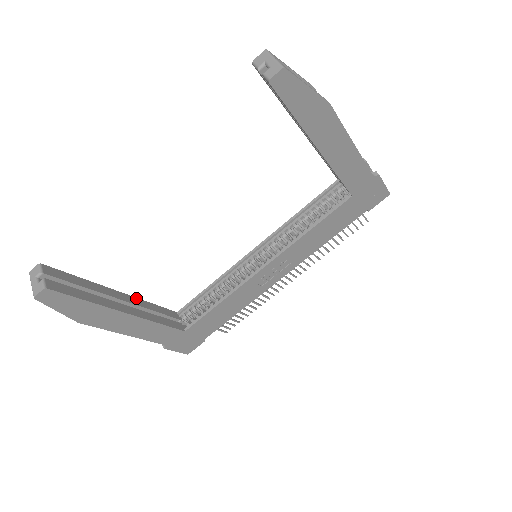
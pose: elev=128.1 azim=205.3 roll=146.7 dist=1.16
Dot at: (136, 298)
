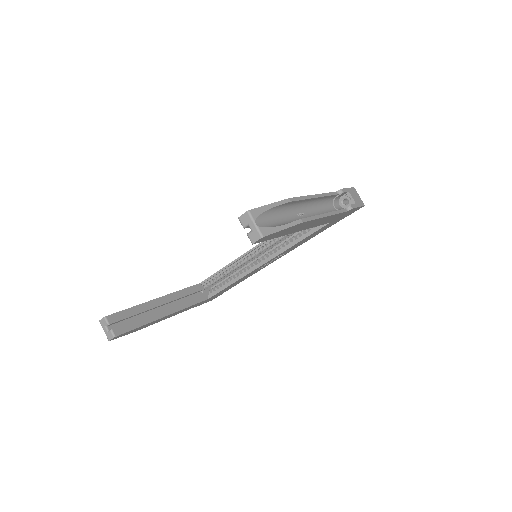
Dot at: (170, 294)
